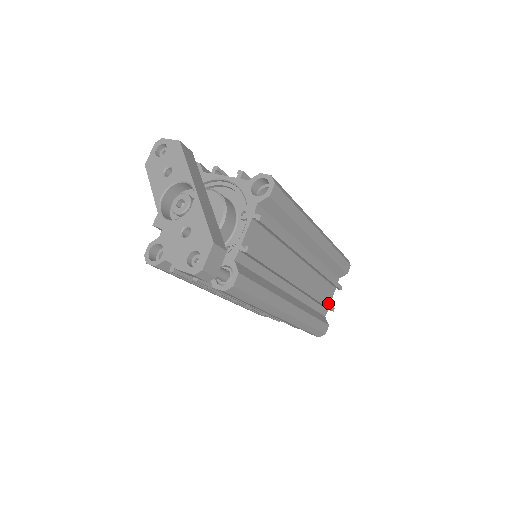
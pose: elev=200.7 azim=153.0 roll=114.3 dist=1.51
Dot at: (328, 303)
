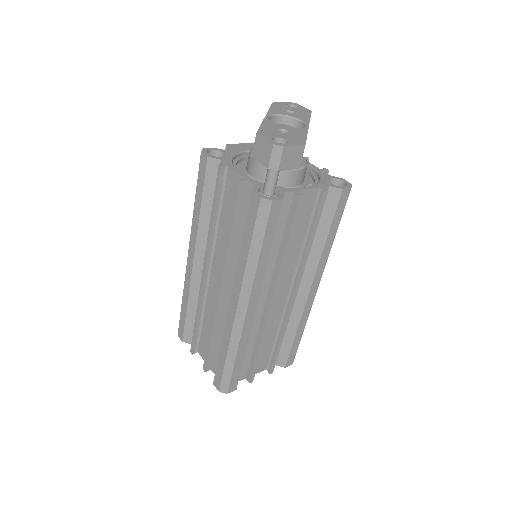
Dot at: (257, 365)
